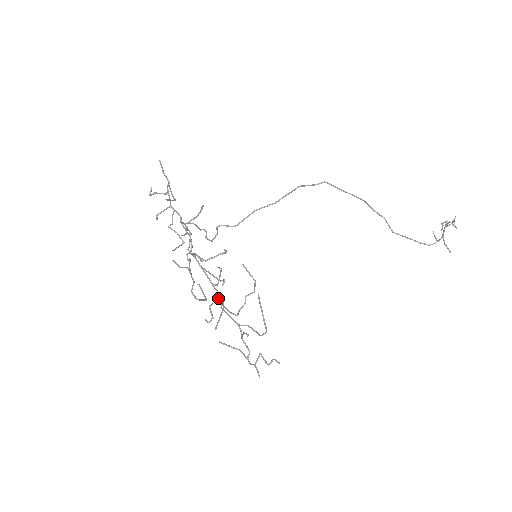
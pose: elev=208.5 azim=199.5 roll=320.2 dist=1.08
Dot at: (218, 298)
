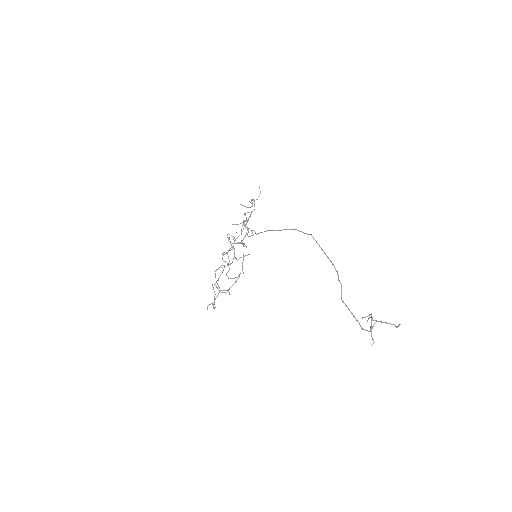
Dot at: (227, 264)
